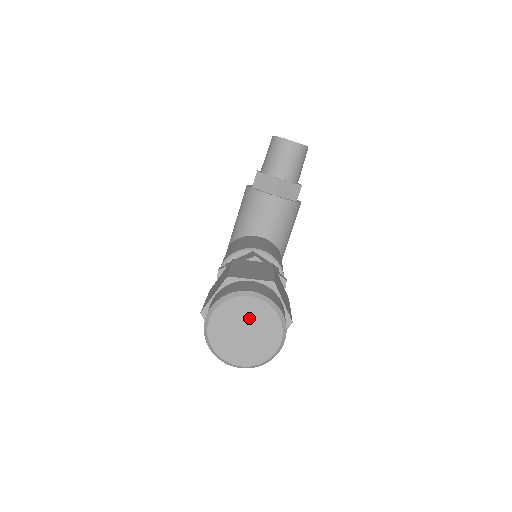
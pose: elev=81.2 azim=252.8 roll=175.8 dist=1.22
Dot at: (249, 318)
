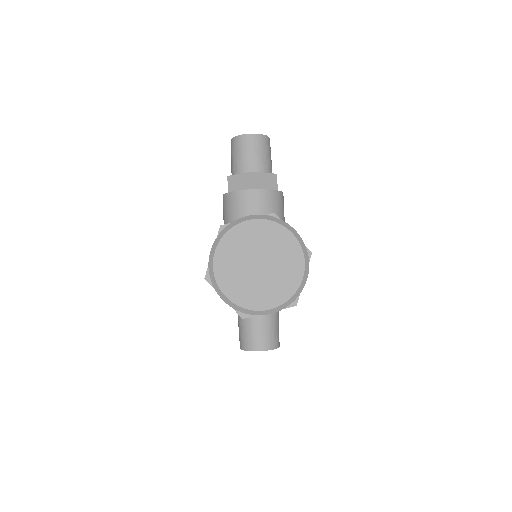
Dot at: (258, 246)
